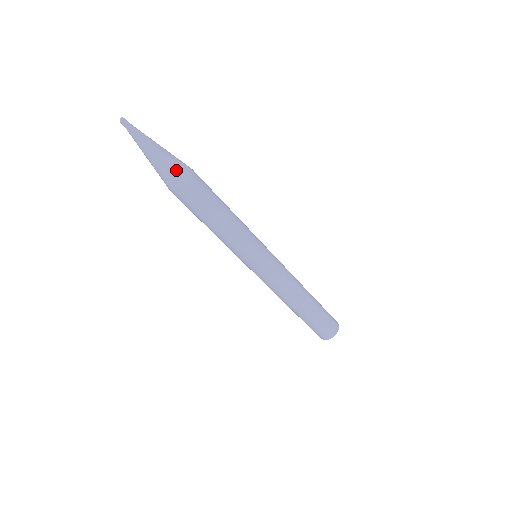
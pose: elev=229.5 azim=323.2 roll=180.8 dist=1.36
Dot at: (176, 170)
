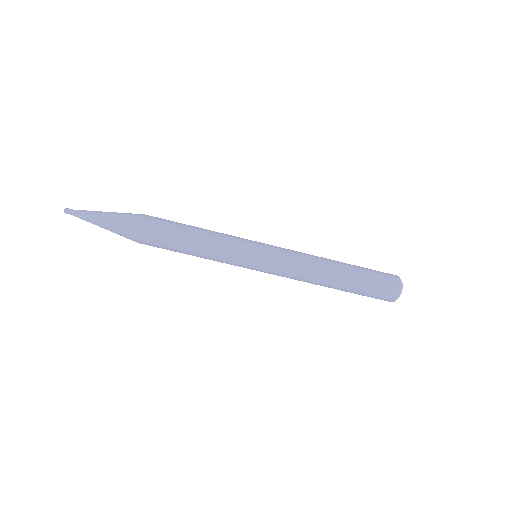
Dot at: (128, 217)
